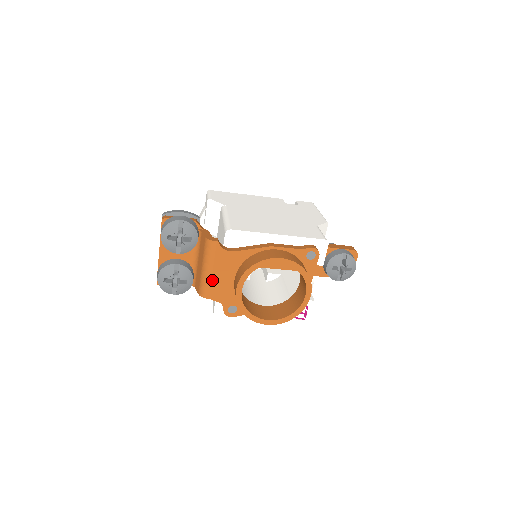
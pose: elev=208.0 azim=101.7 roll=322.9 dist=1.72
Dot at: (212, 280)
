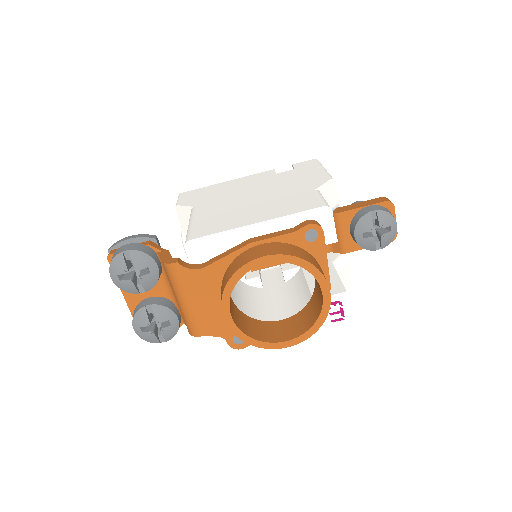
Dot at: (195, 312)
